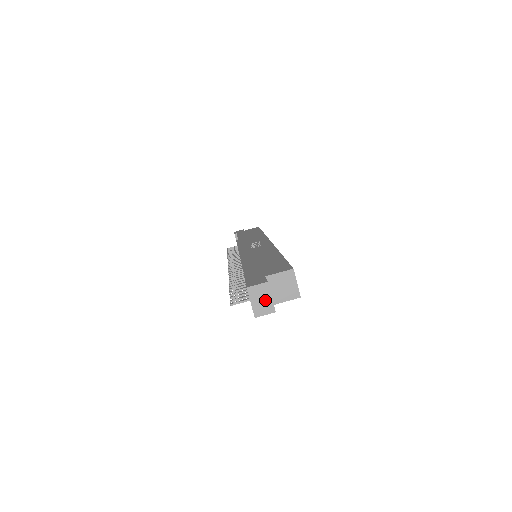
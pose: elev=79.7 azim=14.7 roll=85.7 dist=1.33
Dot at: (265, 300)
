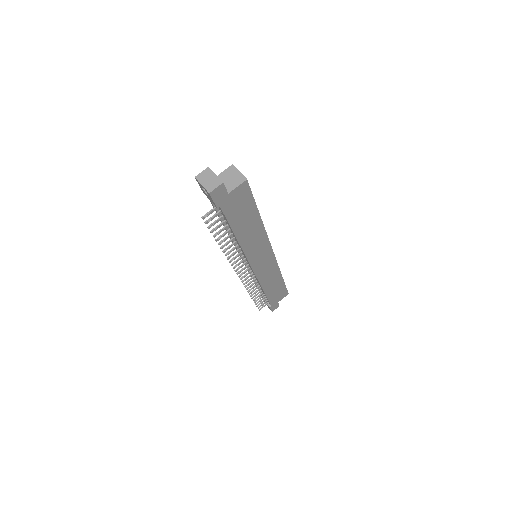
Dot at: (212, 179)
